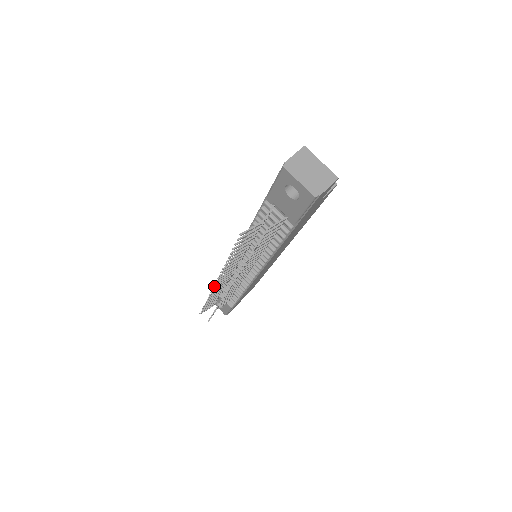
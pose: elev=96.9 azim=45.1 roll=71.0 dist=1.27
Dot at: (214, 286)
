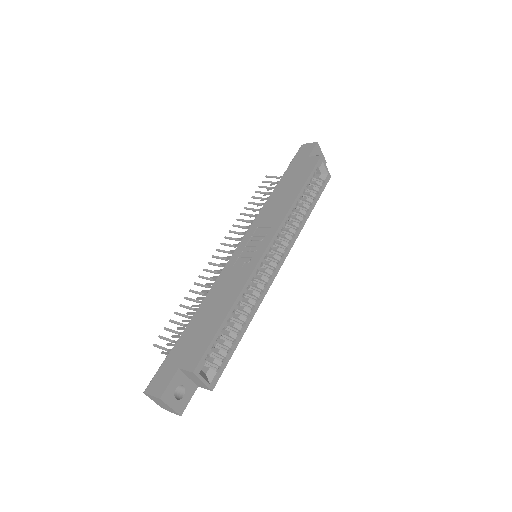
Dot at: (221, 244)
